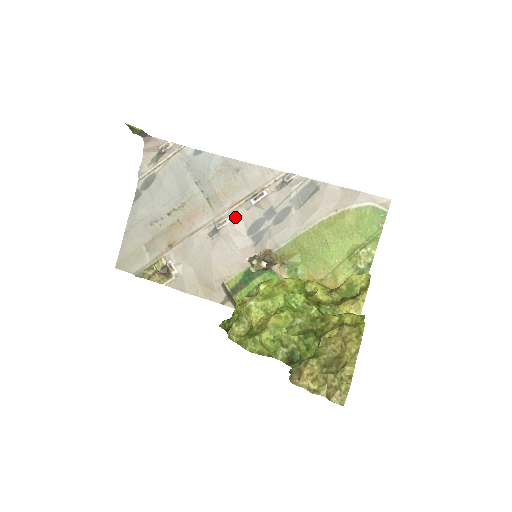
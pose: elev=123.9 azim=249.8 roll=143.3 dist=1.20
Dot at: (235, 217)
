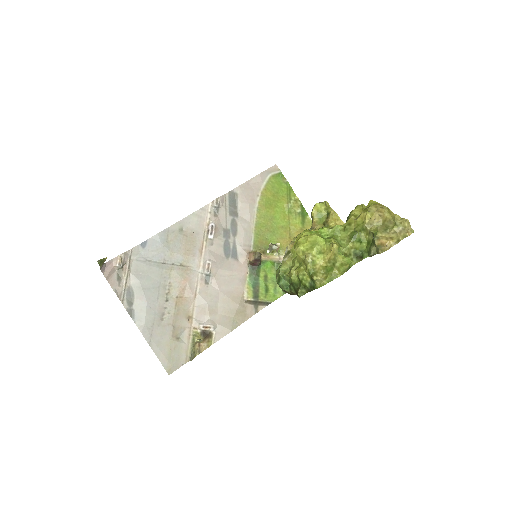
Dot at: (210, 256)
